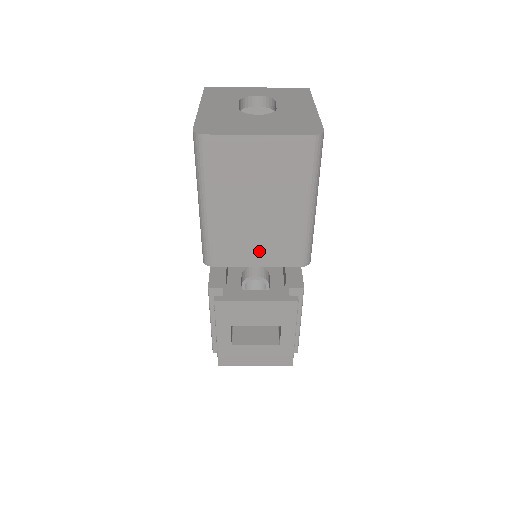
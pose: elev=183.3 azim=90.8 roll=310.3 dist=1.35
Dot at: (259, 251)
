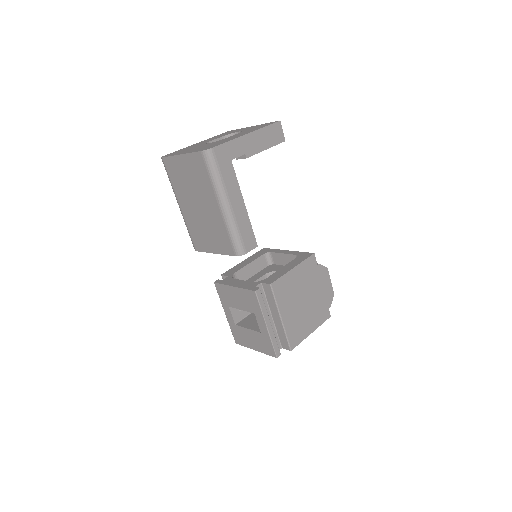
Dot at: (211, 240)
